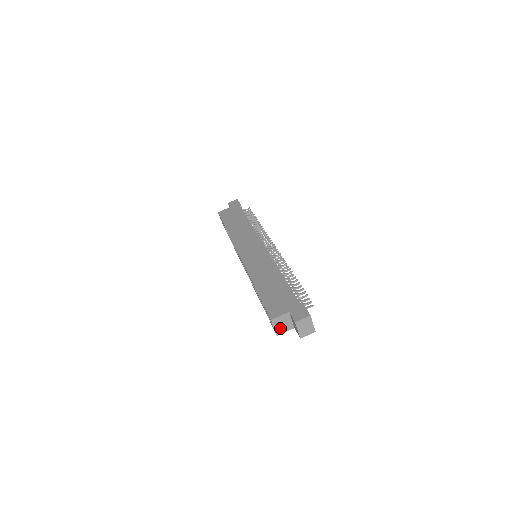
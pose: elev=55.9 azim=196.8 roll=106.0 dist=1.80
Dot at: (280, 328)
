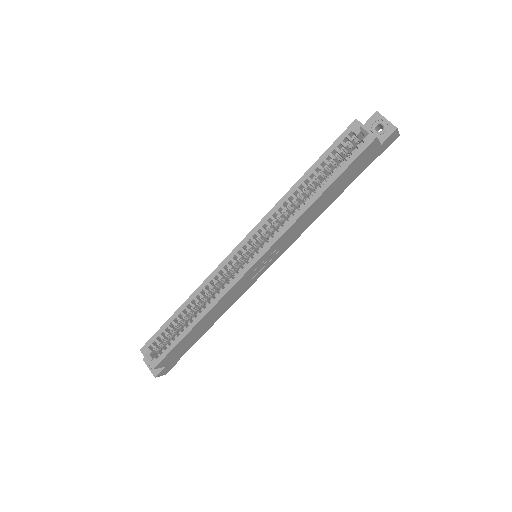
Dot at: (371, 133)
